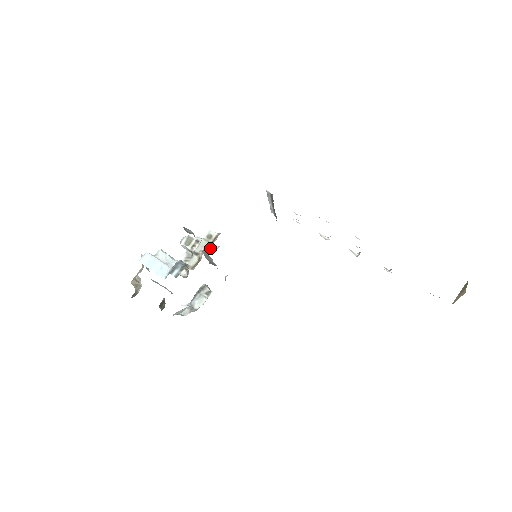
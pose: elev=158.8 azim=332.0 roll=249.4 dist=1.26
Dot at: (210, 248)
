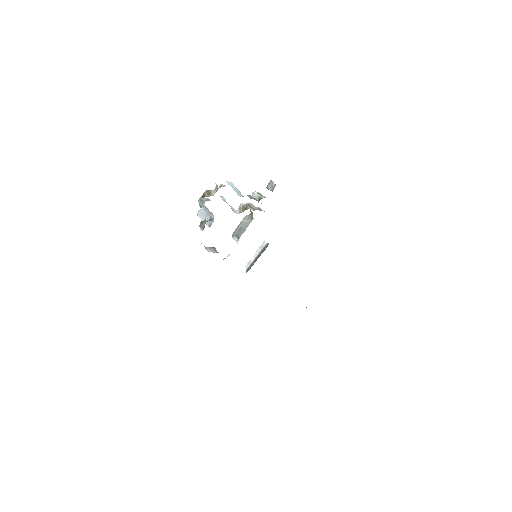
Dot at: occluded
